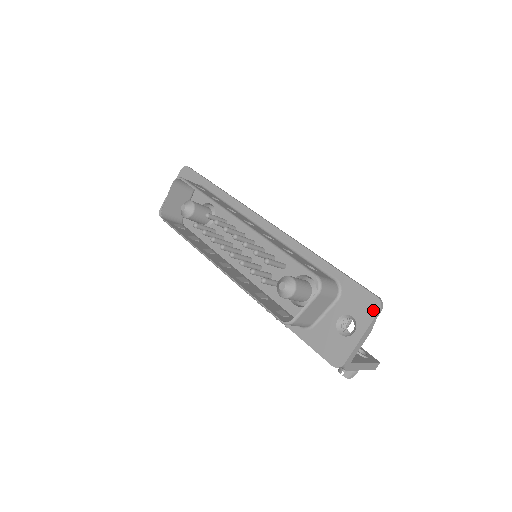
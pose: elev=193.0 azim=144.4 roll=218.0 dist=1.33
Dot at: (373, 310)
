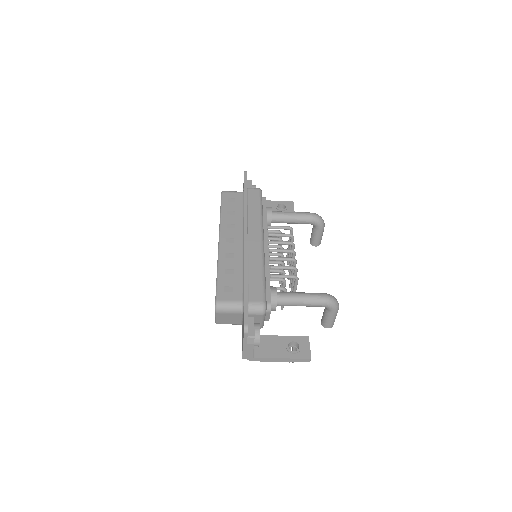
Dot at: (243, 332)
